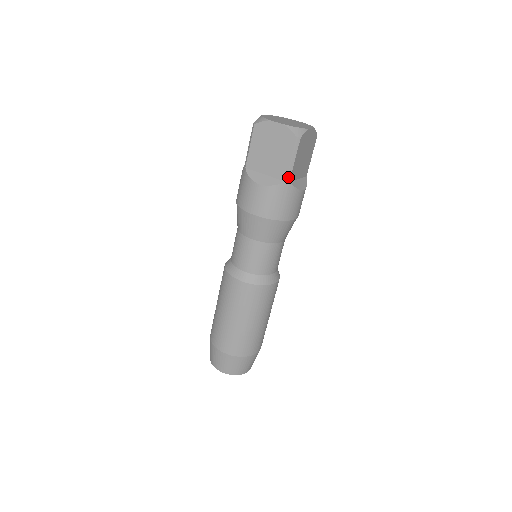
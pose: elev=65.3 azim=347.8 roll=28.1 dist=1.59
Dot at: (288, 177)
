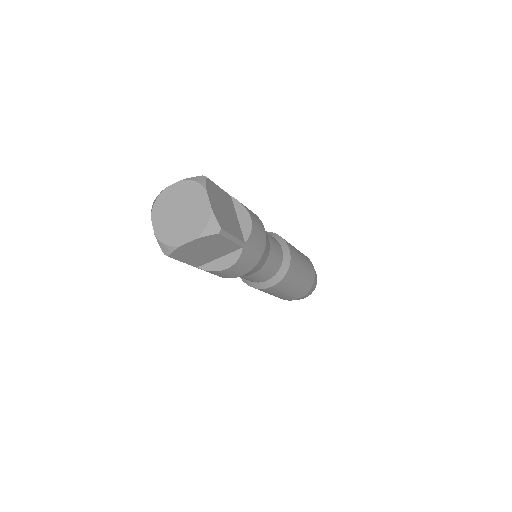
Dot at: (241, 244)
